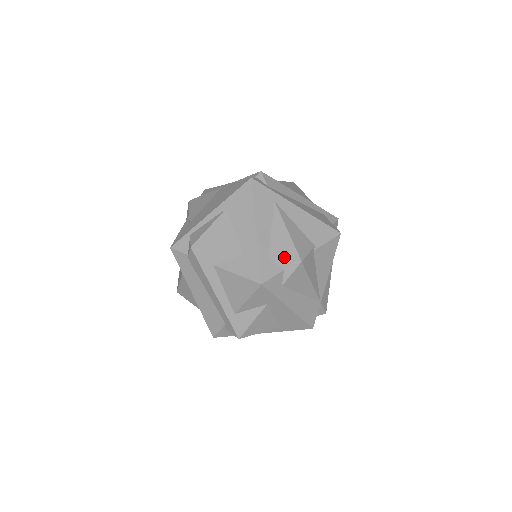
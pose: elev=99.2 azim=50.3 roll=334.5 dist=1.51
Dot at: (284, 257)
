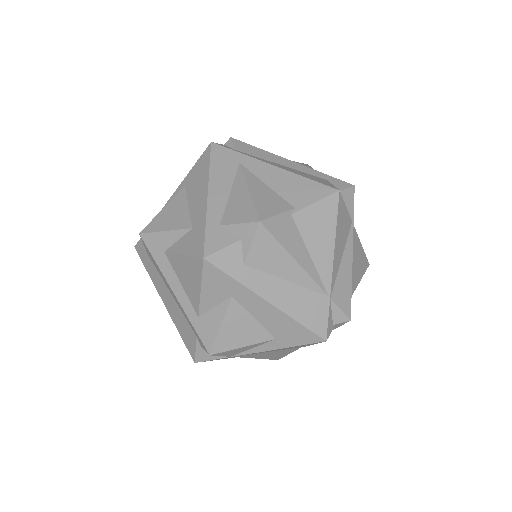
Dot at: (238, 221)
